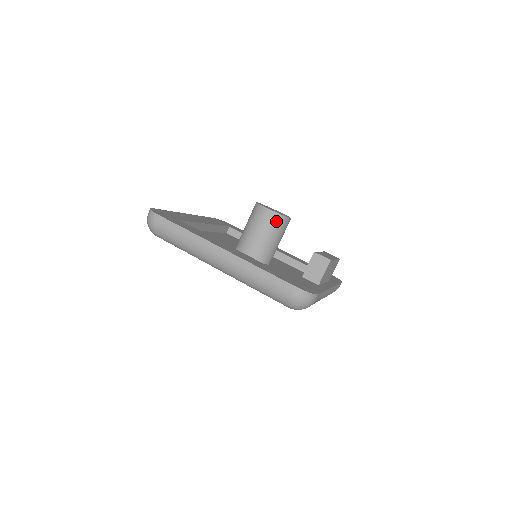
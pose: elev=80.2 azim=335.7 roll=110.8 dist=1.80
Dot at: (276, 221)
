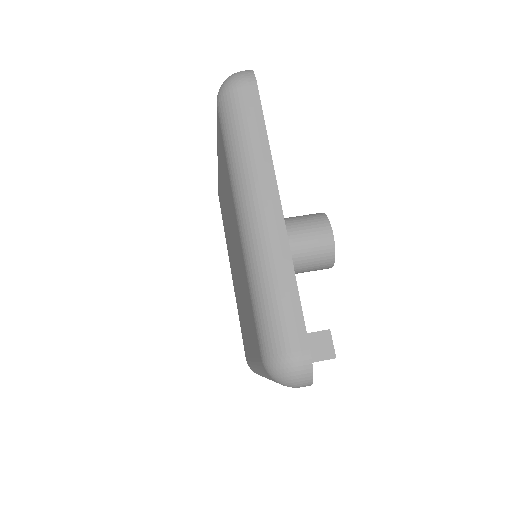
Dot at: (324, 253)
